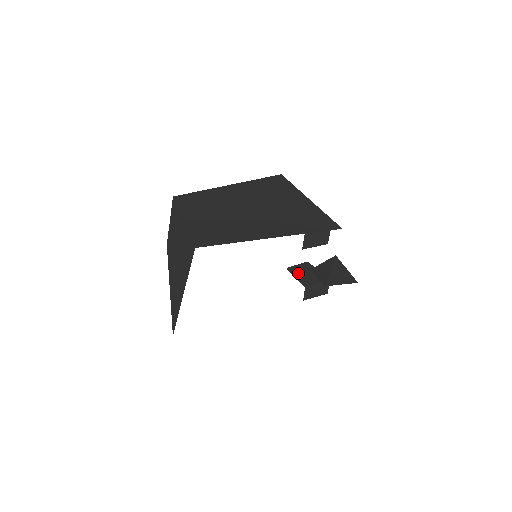
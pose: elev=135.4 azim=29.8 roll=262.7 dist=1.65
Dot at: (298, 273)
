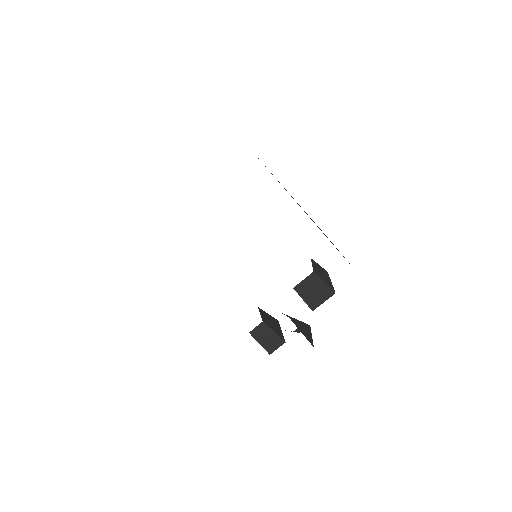
Dot at: (265, 315)
